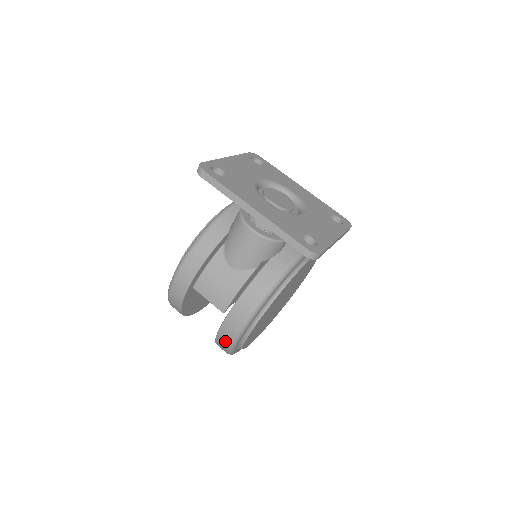
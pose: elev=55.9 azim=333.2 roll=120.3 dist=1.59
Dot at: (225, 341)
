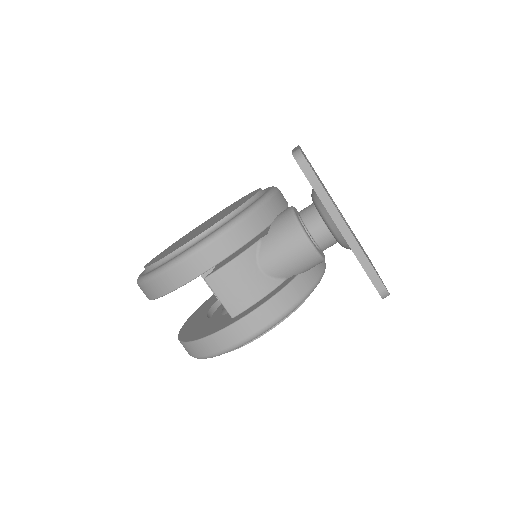
Dot at: (214, 347)
